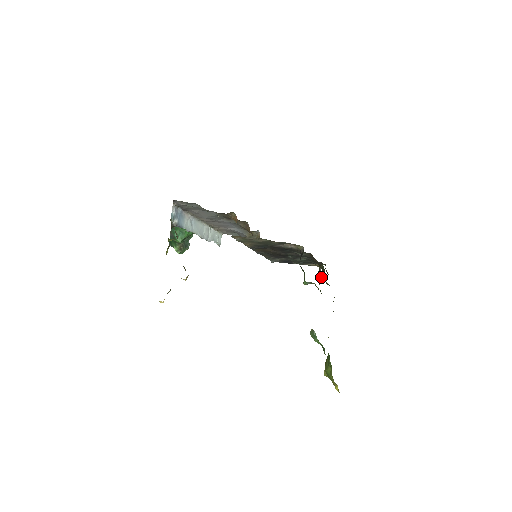
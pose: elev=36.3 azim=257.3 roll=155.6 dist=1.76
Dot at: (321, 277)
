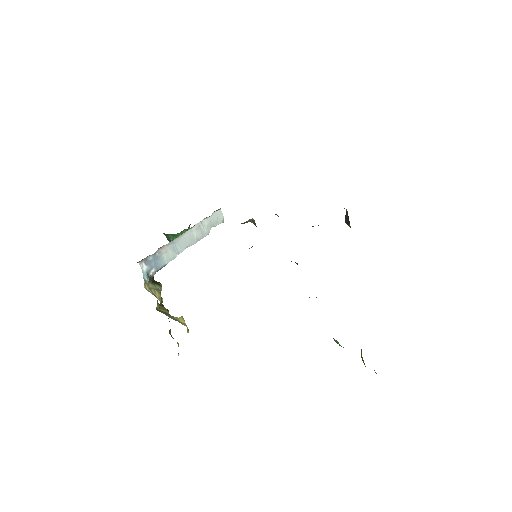
Dot at: (349, 223)
